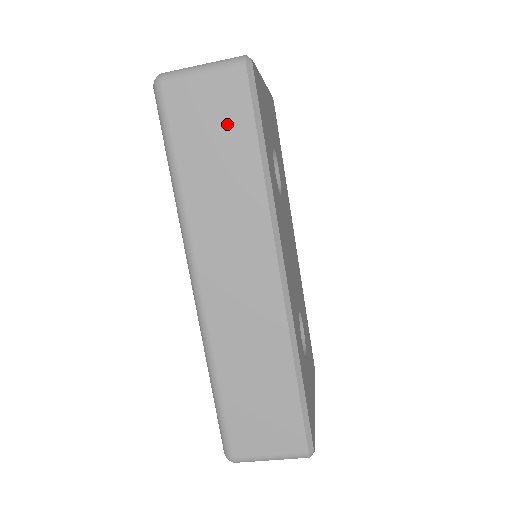
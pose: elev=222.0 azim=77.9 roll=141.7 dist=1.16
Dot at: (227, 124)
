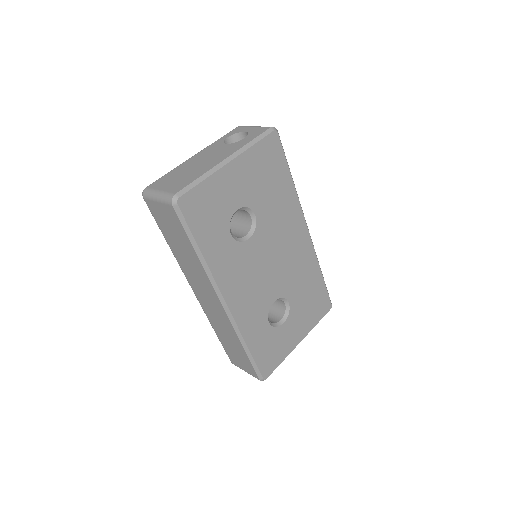
Dot at: (176, 230)
